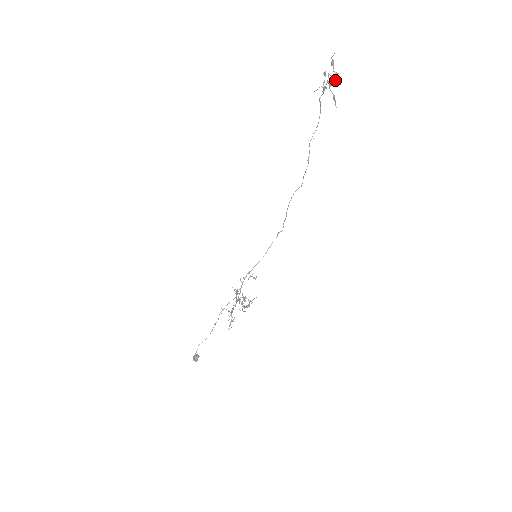
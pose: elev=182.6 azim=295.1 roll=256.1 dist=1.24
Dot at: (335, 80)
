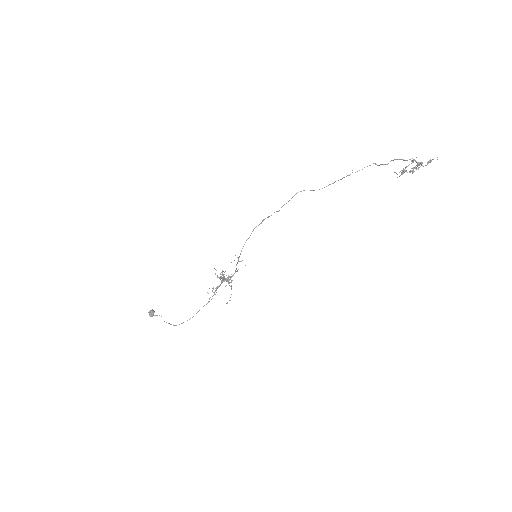
Dot at: (417, 168)
